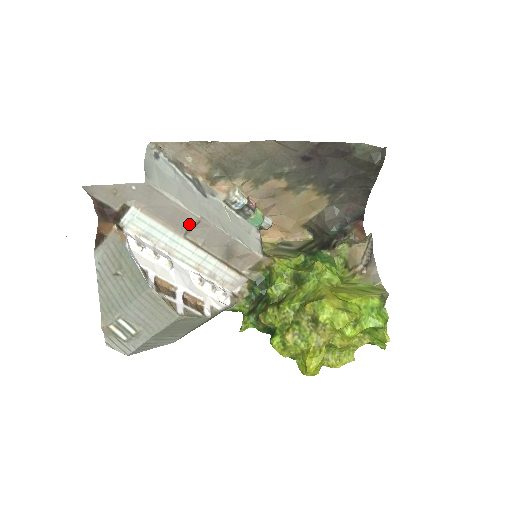
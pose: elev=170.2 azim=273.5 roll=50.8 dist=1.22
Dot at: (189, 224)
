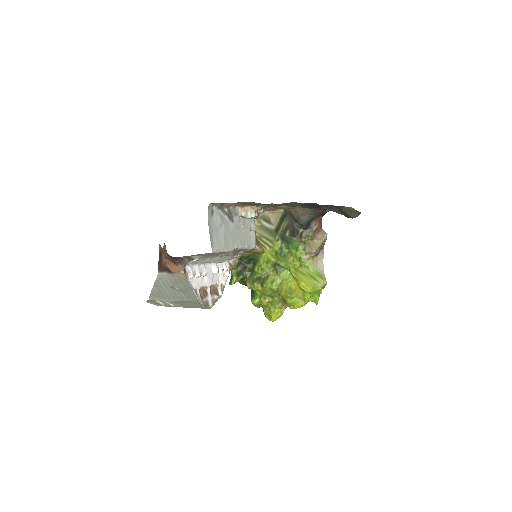
Dot at: (224, 253)
